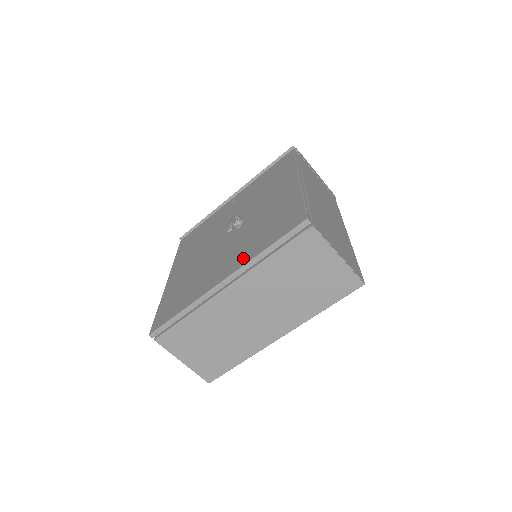
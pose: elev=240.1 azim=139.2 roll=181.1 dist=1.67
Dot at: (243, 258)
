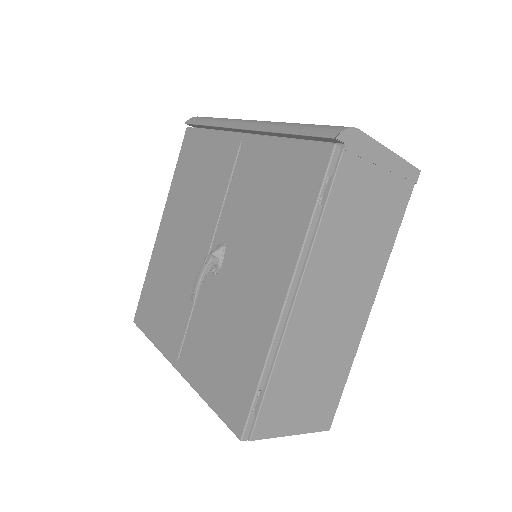
Dot at: (194, 370)
